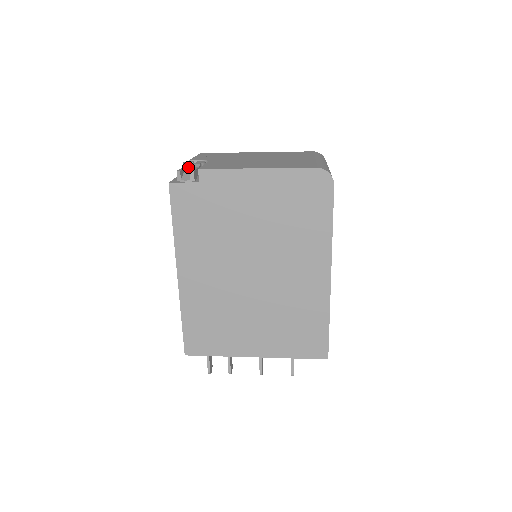
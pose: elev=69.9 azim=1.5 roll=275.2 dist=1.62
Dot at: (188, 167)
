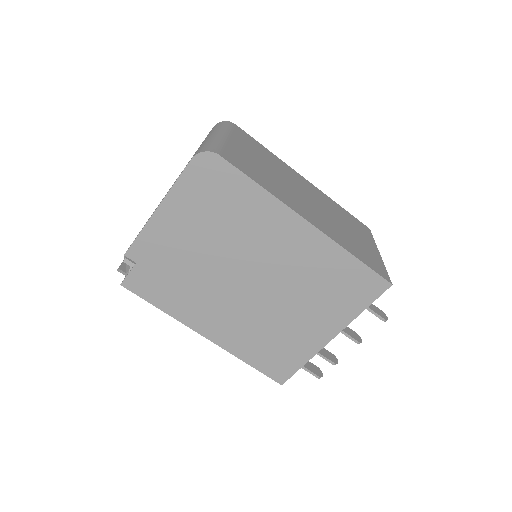
Dot at: occluded
